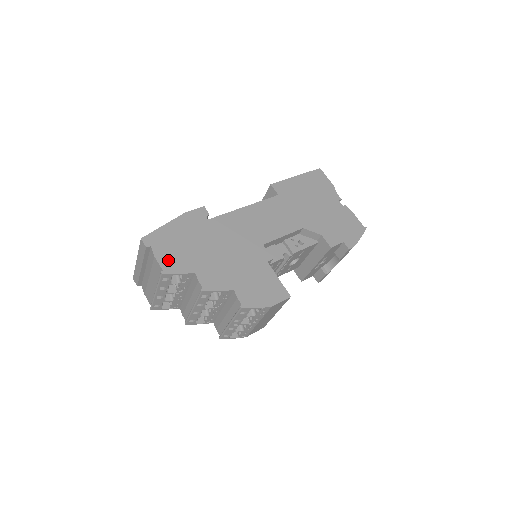
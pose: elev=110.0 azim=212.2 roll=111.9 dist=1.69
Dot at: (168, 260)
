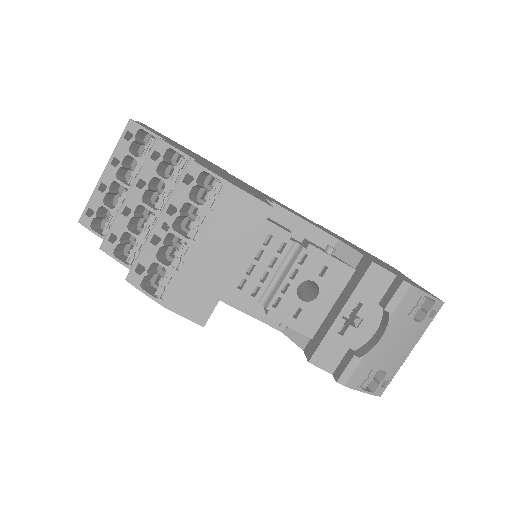
Dot at: (148, 128)
